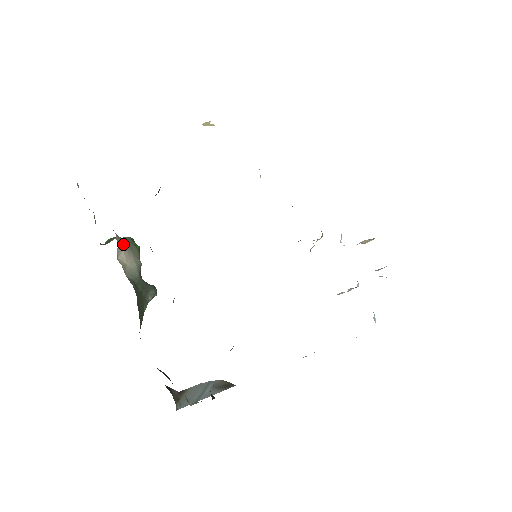
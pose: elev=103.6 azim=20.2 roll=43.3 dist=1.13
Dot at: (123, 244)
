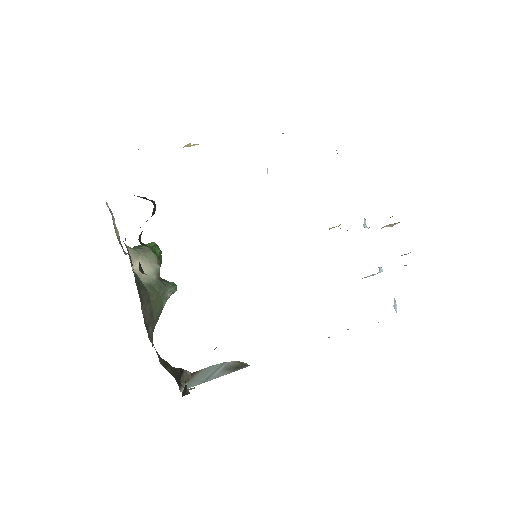
Dot at: (137, 255)
